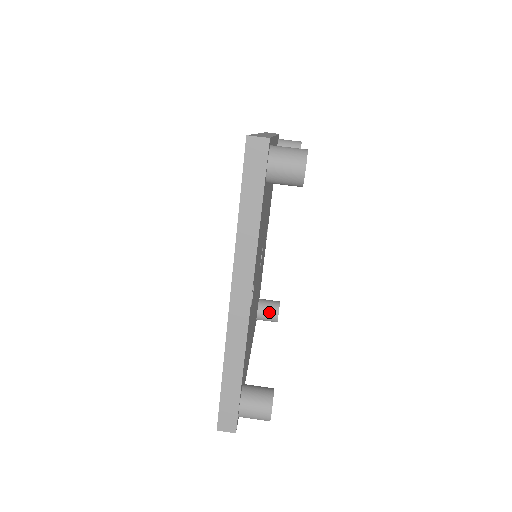
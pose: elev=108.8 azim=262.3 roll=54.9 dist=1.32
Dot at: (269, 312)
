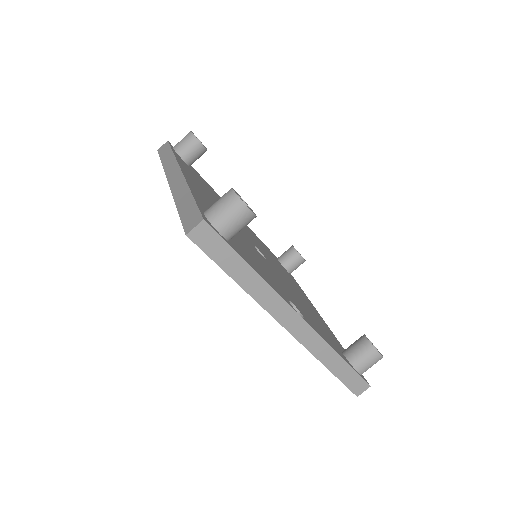
Dot at: (294, 262)
